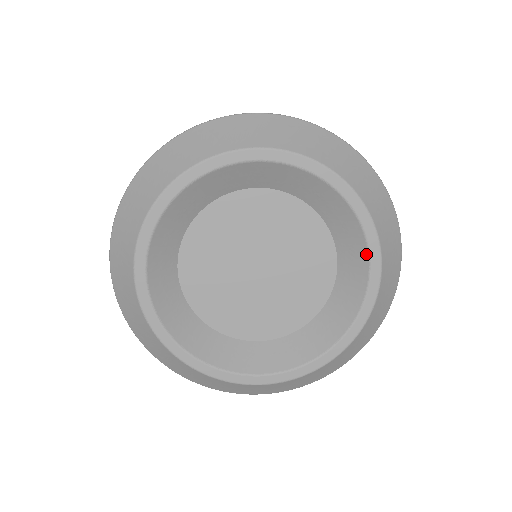
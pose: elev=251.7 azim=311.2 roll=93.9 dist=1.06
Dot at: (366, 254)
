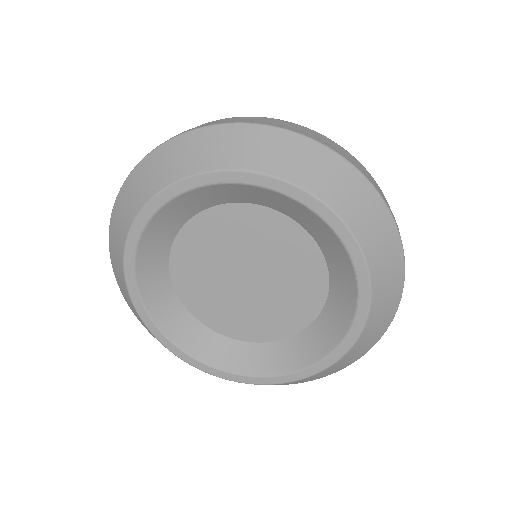
Dot at: (310, 363)
